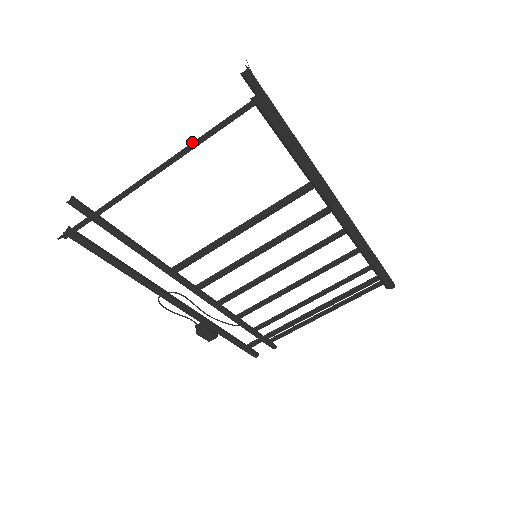
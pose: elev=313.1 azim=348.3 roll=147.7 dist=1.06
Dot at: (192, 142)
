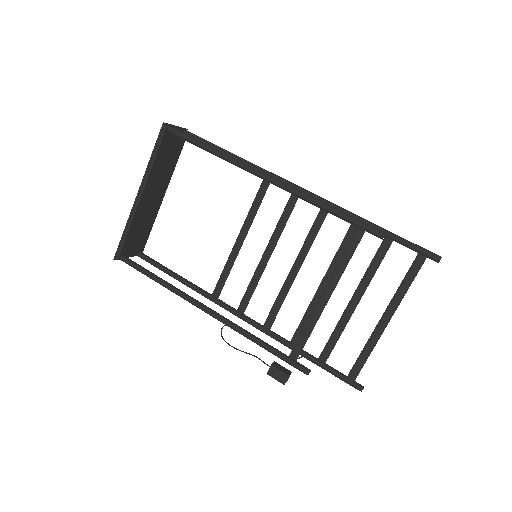
Dot at: (147, 166)
